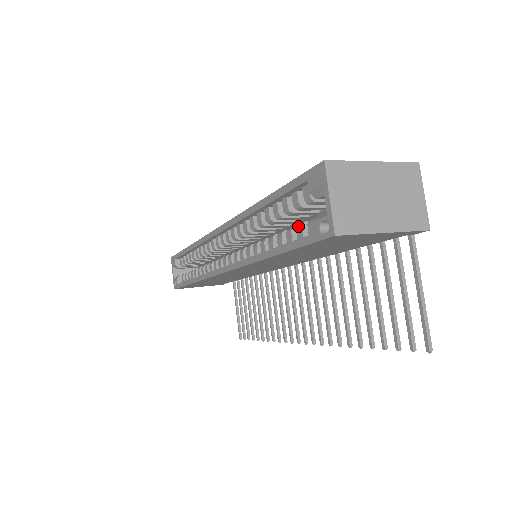
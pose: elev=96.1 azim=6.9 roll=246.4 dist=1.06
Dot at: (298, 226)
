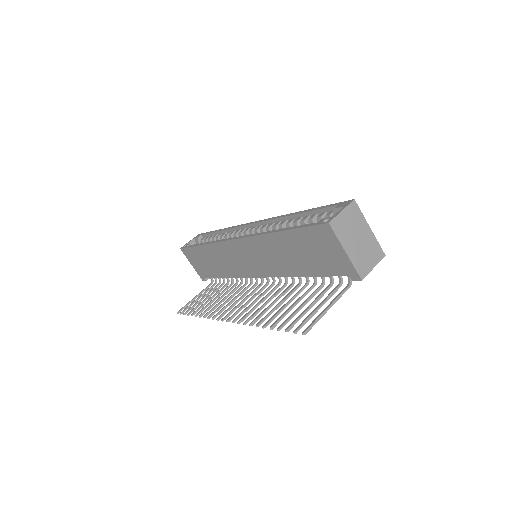
Dot at: occluded
